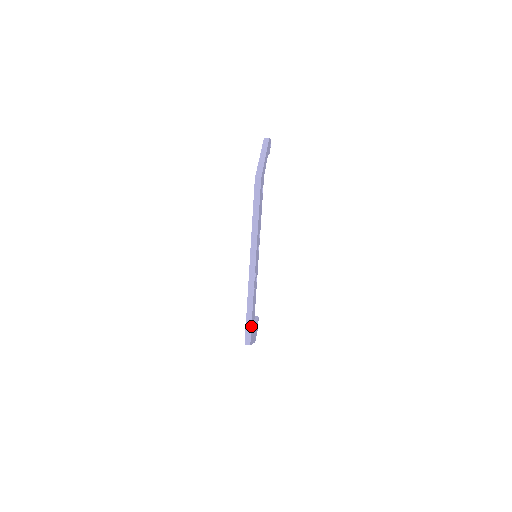
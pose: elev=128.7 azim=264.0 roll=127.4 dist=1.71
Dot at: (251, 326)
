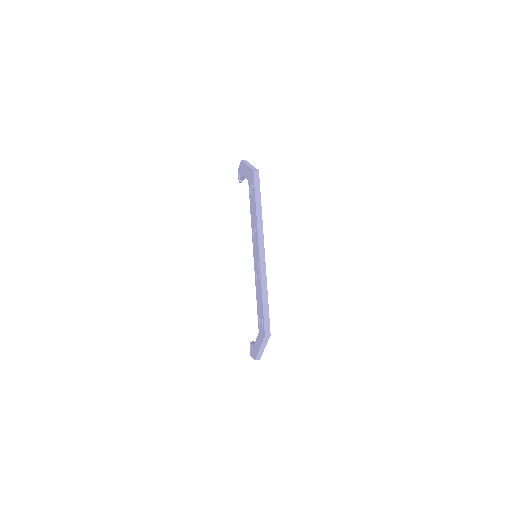
Dot at: occluded
